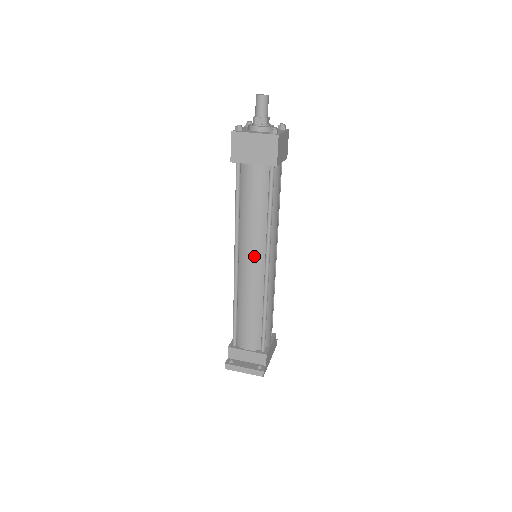
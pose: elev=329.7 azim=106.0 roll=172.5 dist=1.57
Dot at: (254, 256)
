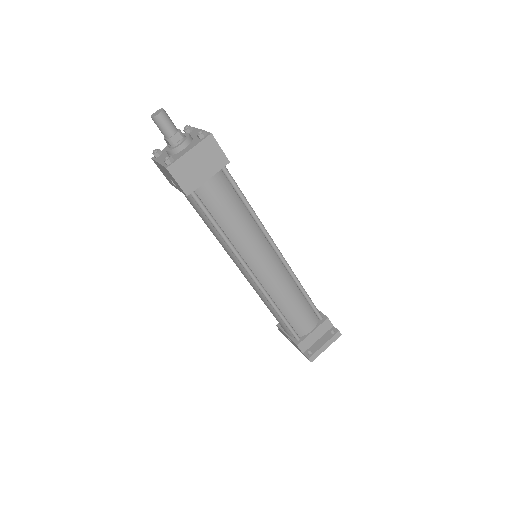
Dot at: (264, 255)
